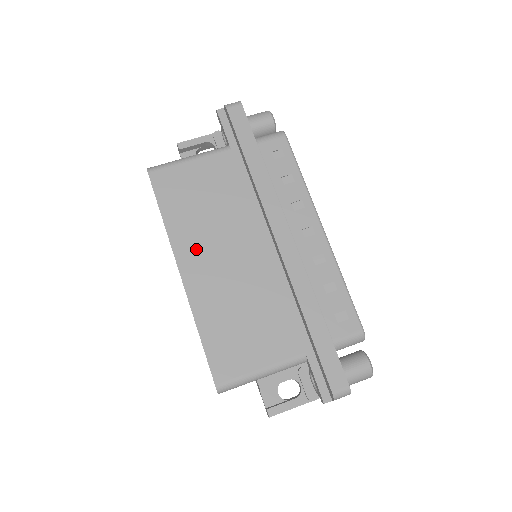
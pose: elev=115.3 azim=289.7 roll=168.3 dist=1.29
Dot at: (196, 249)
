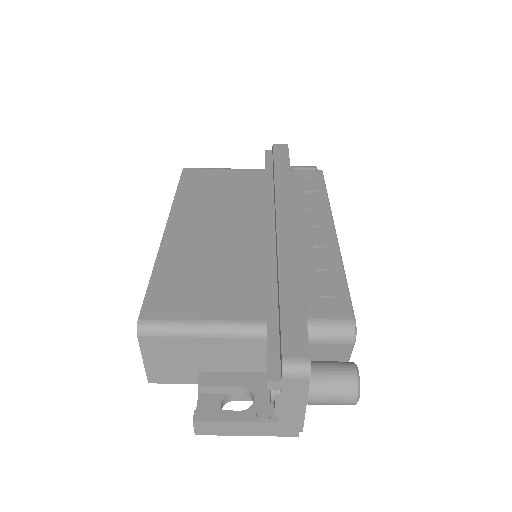
Dot at: (193, 216)
